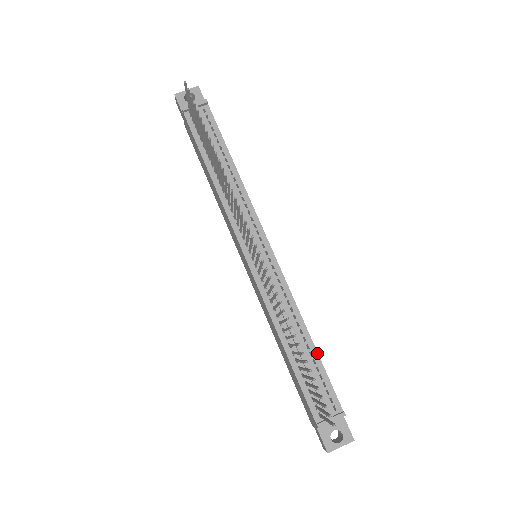
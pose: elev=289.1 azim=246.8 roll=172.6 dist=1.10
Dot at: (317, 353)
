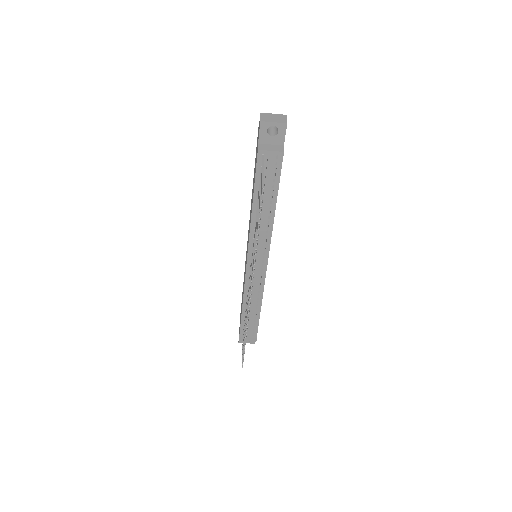
Dot at: occluded
